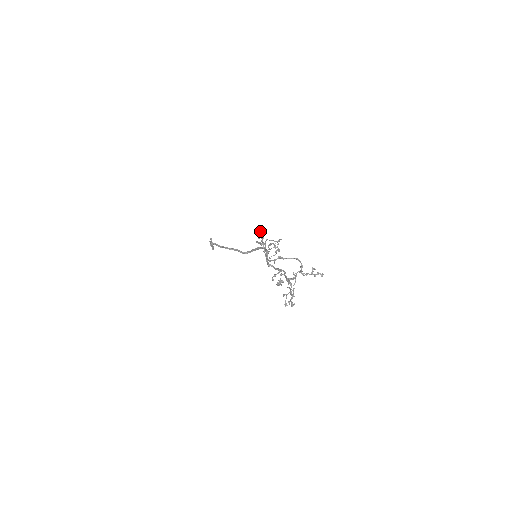
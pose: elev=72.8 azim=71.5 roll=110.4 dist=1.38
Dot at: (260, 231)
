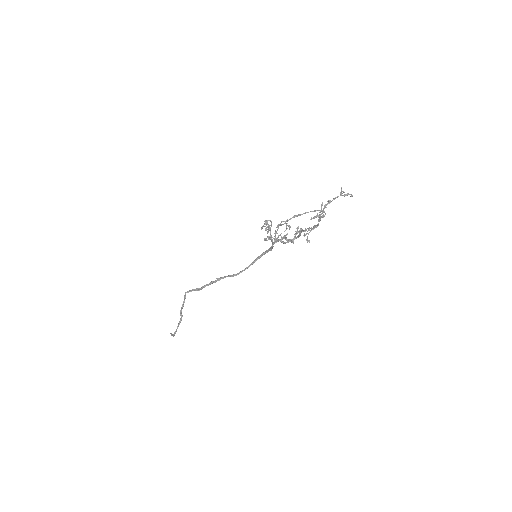
Dot at: (267, 220)
